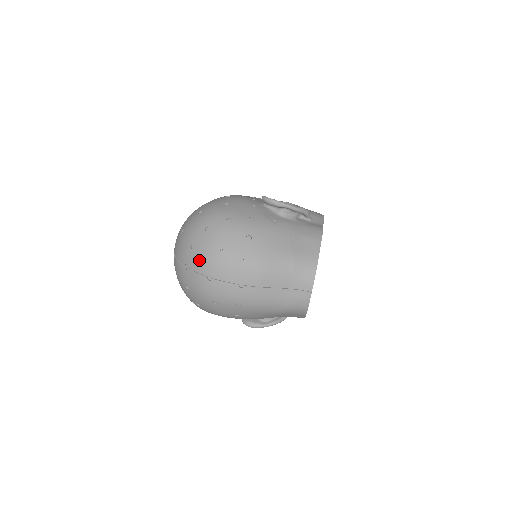
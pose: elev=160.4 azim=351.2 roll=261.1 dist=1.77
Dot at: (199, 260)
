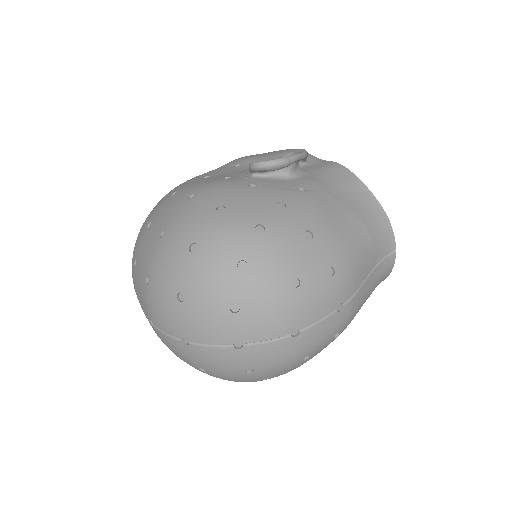
Dot at: (265, 320)
